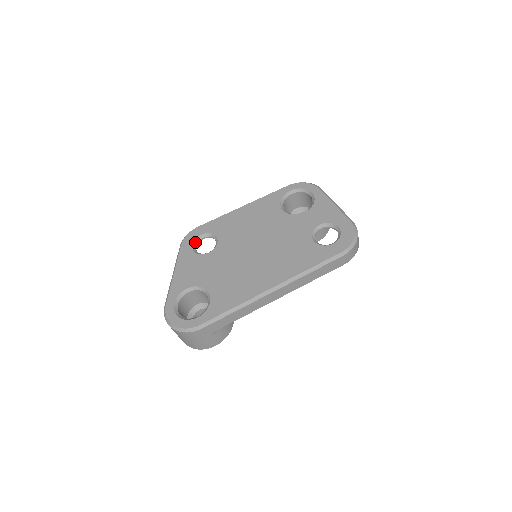
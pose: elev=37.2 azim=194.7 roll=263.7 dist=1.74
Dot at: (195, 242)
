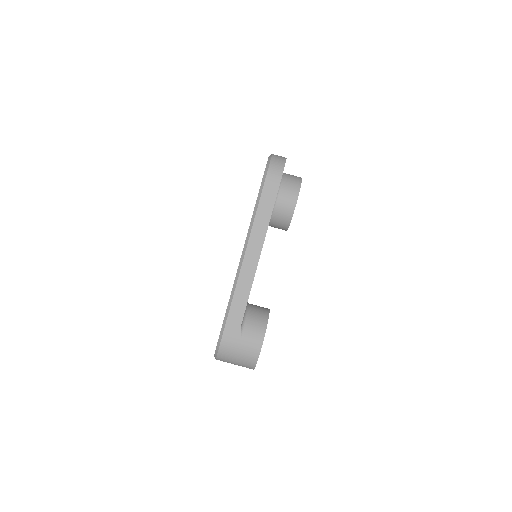
Dot at: occluded
